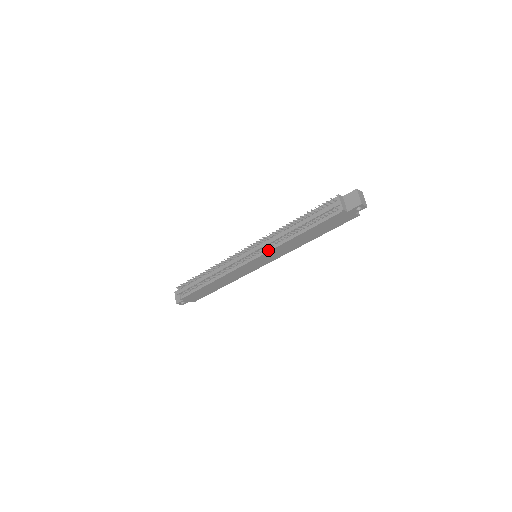
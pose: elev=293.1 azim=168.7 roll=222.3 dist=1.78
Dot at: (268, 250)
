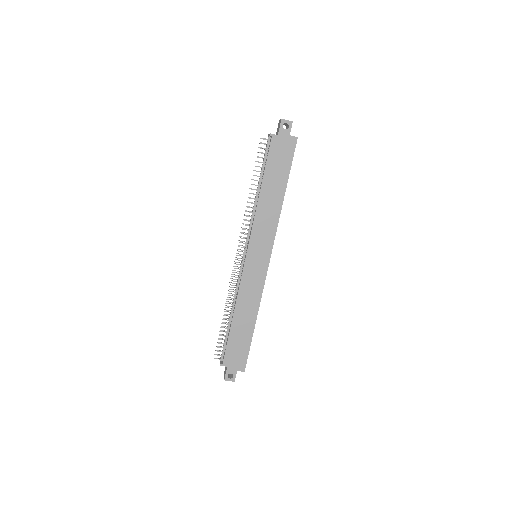
Dot at: (251, 230)
